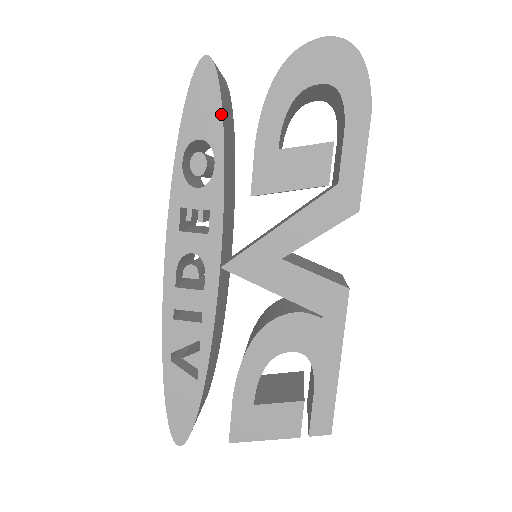
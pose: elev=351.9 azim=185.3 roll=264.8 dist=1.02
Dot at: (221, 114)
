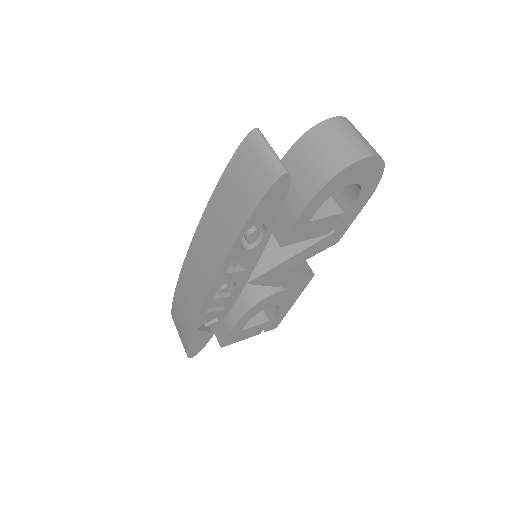
Dot at: (282, 208)
